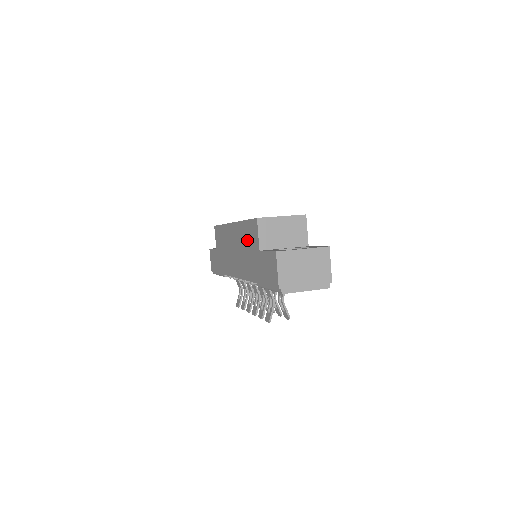
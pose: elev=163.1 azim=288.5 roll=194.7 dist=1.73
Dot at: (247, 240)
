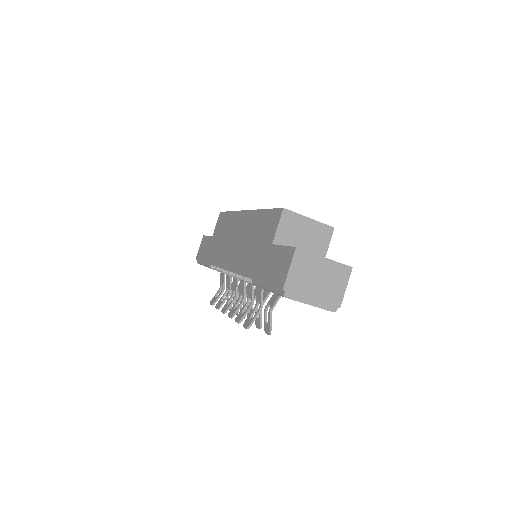
Dot at: (259, 231)
